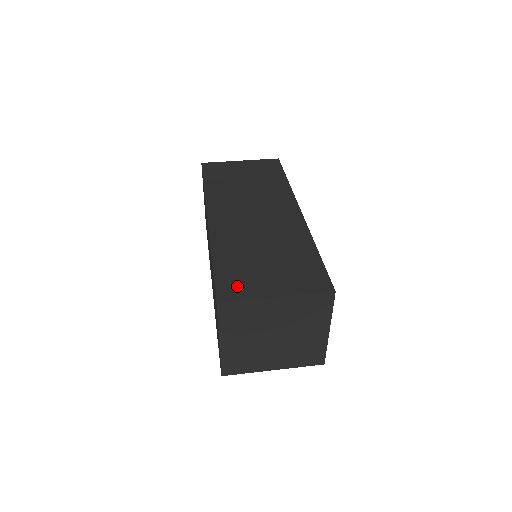
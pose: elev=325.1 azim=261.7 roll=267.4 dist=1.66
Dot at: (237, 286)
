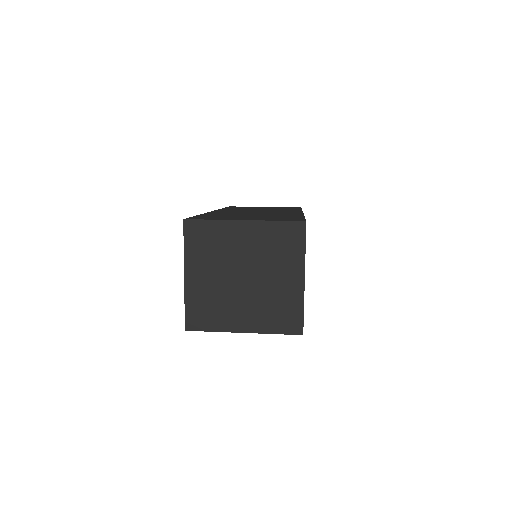
Dot at: (210, 218)
